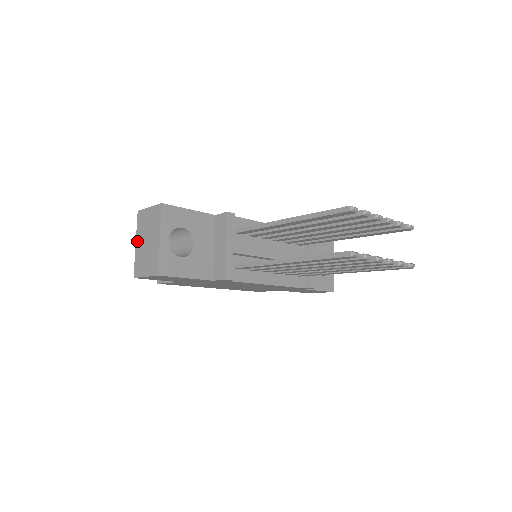
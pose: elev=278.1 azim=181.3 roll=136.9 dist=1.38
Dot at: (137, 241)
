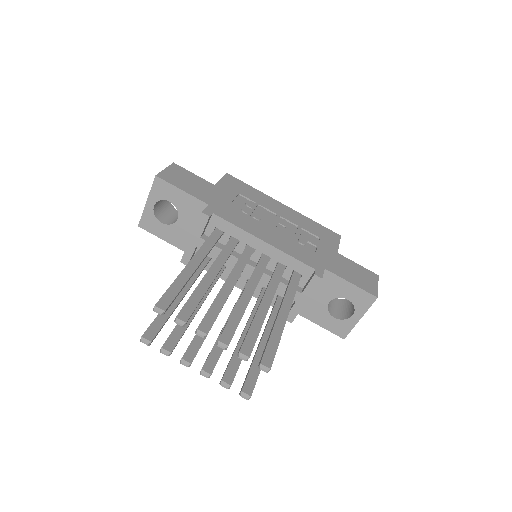
Dot at: occluded
